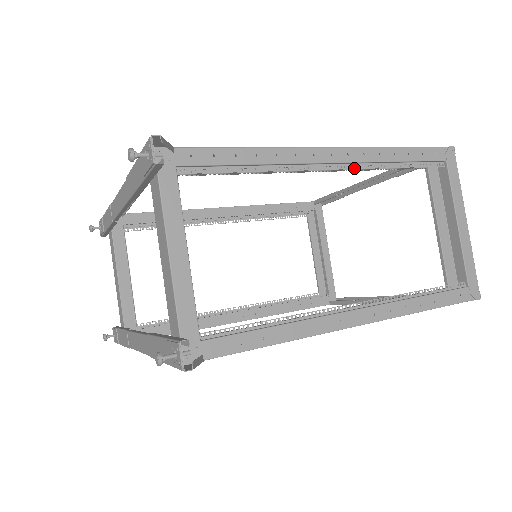
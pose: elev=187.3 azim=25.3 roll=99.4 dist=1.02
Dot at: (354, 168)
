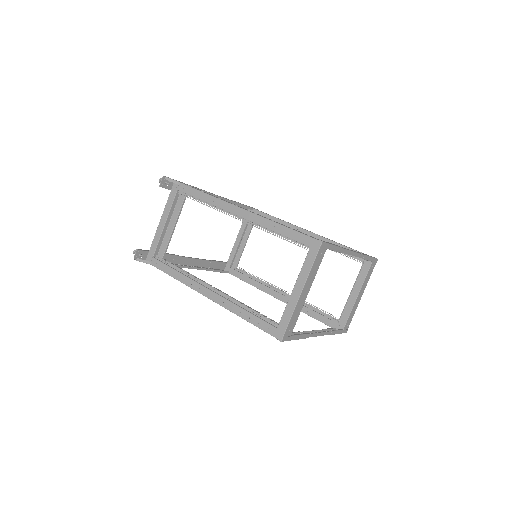
Dot at: (249, 224)
